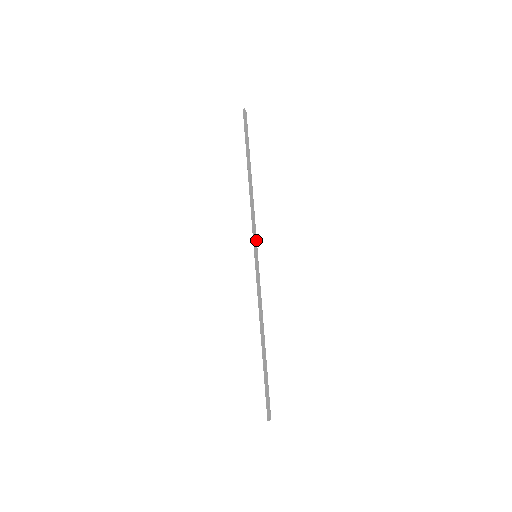
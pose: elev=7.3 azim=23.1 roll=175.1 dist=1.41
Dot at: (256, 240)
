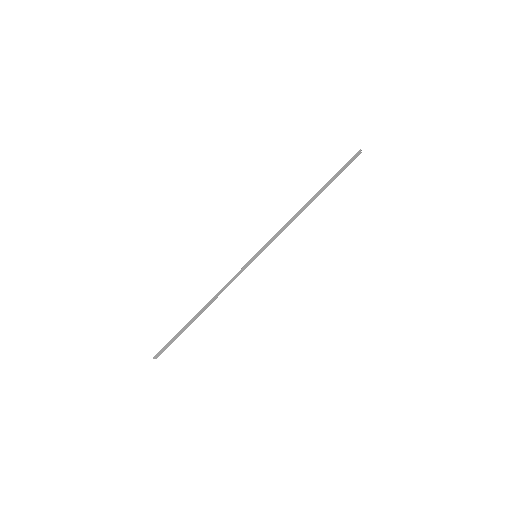
Dot at: occluded
